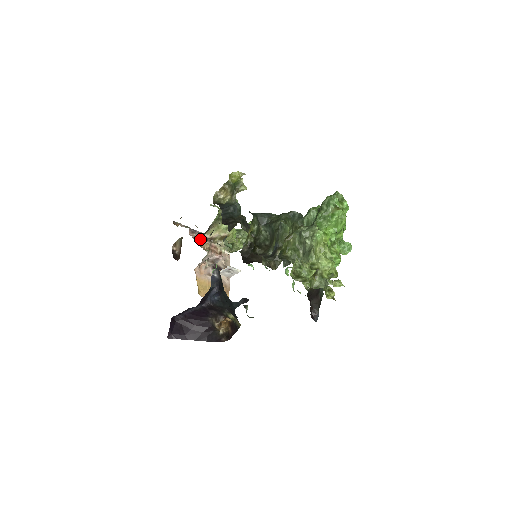
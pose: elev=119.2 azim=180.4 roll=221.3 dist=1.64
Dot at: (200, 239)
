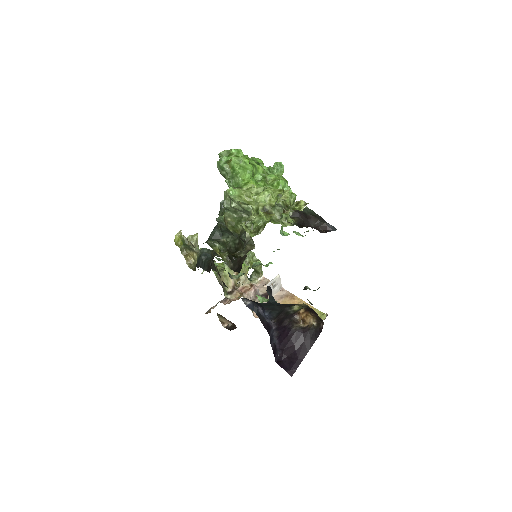
Dot at: (228, 298)
